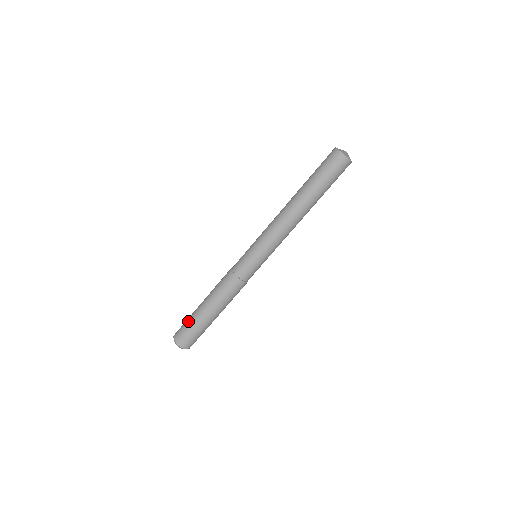
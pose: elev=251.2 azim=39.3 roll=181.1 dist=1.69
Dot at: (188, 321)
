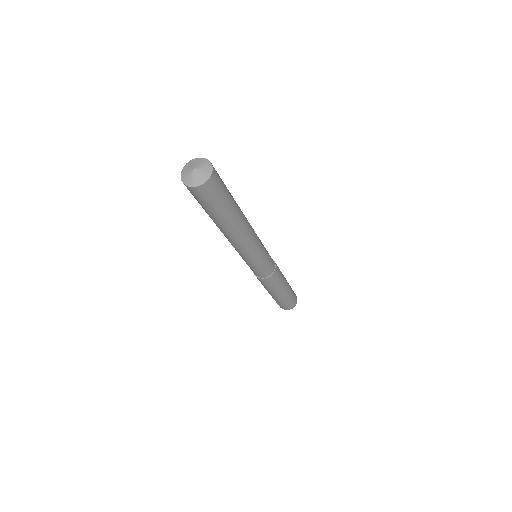
Dot at: occluded
